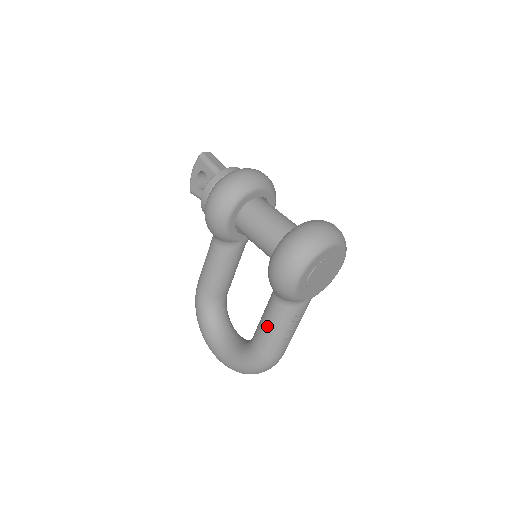
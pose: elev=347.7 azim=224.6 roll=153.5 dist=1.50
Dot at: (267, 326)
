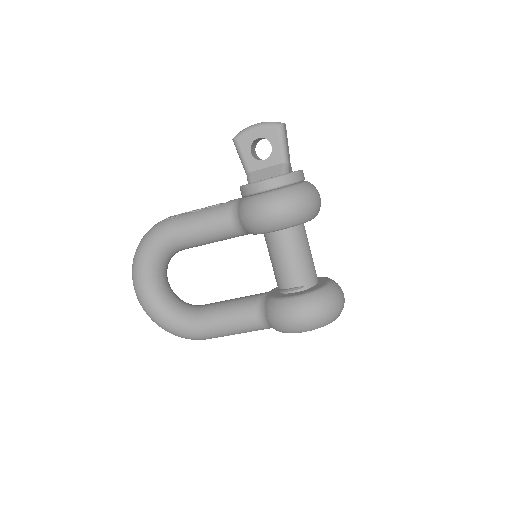
Dot at: (229, 323)
